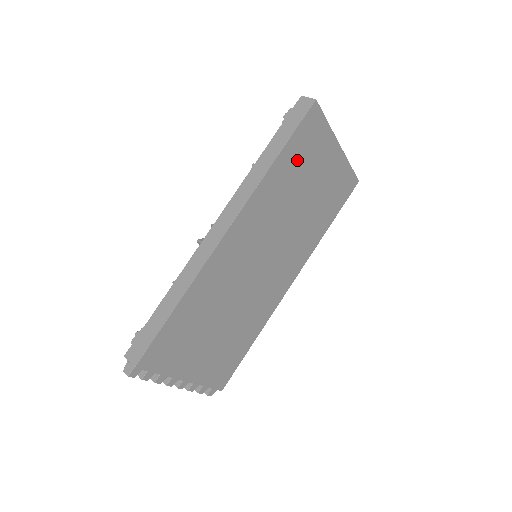
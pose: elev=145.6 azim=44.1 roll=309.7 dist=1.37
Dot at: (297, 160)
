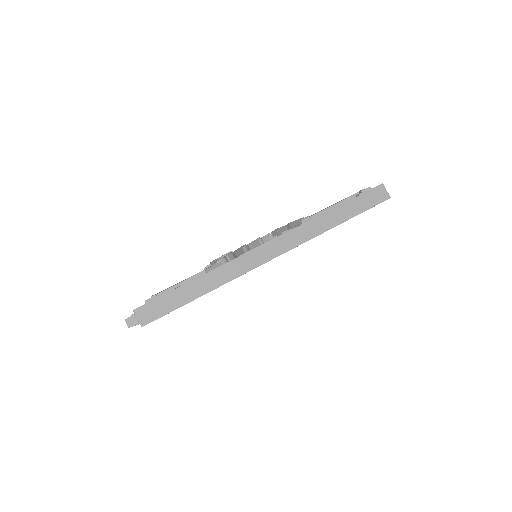
Dot at: occluded
